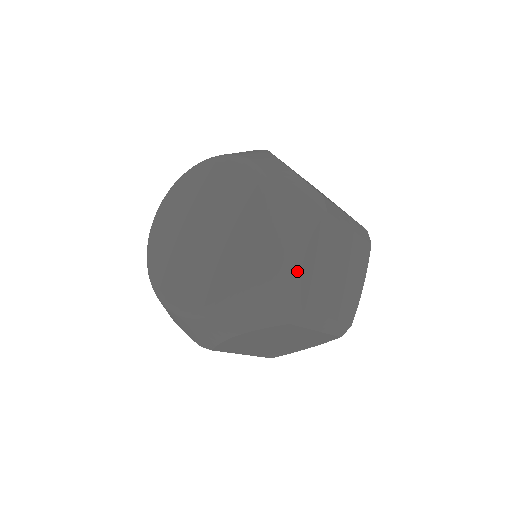
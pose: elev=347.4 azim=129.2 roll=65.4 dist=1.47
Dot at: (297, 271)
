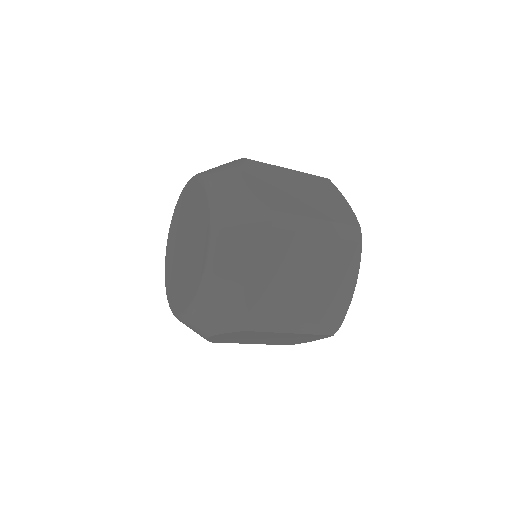
Dot at: (204, 336)
